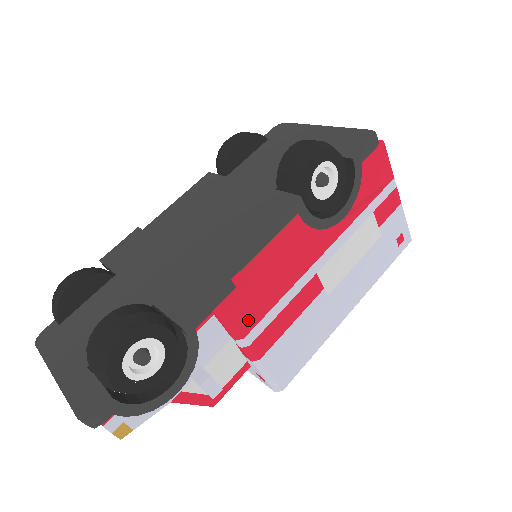
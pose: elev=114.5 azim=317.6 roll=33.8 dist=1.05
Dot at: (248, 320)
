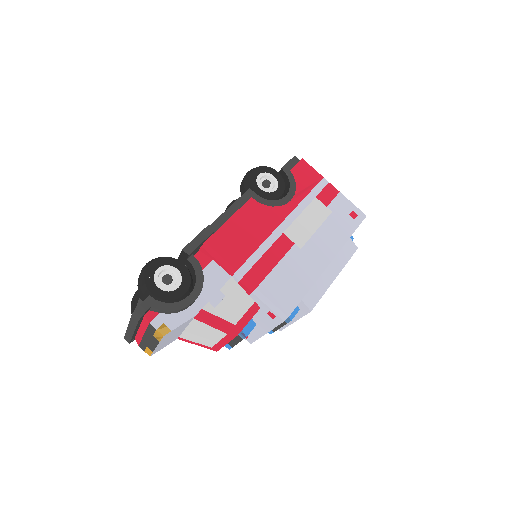
Dot at: (236, 259)
